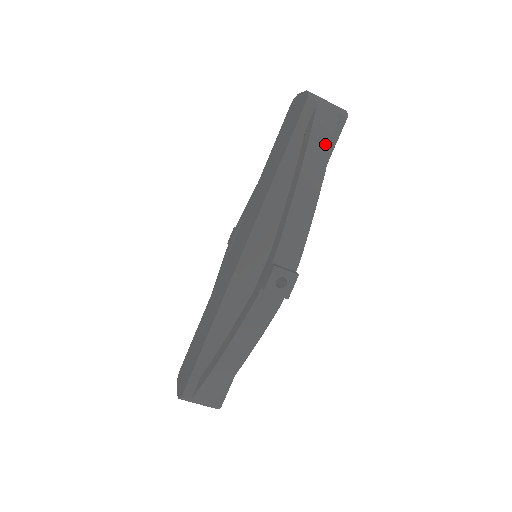
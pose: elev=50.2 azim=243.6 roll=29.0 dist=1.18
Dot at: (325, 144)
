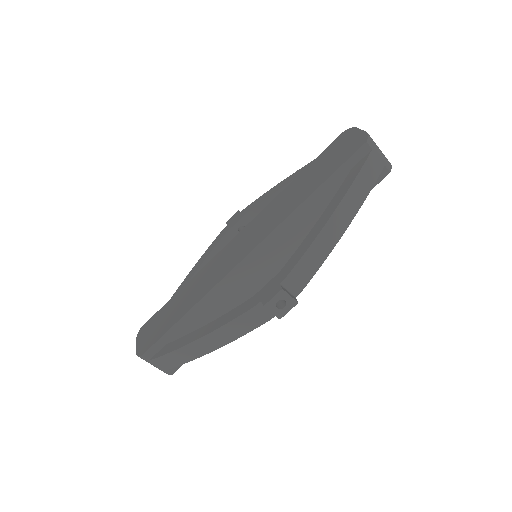
Dot at: (364, 191)
